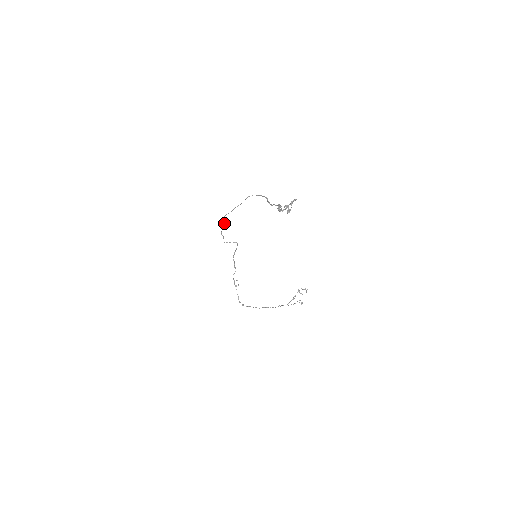
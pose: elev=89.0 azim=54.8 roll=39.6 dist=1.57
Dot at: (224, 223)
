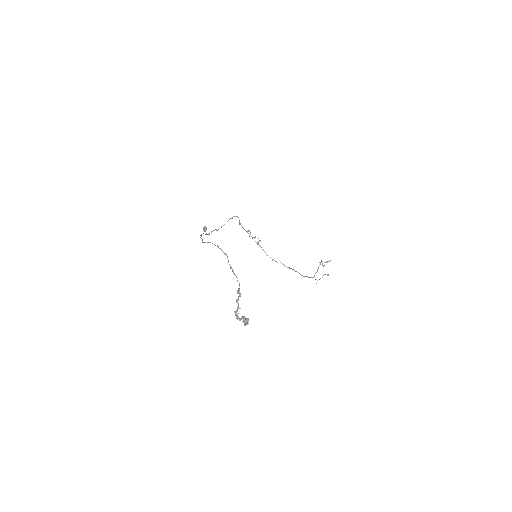
Dot at: (206, 228)
